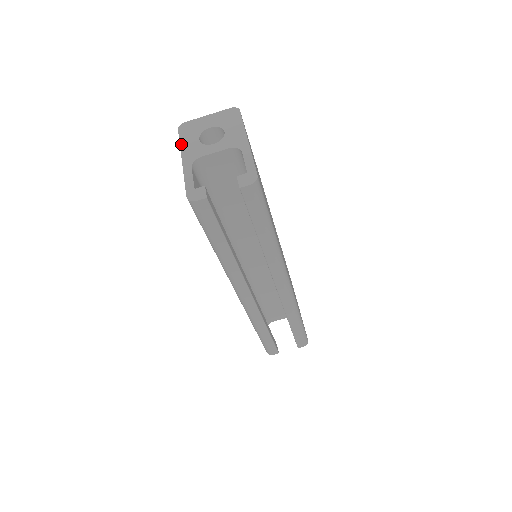
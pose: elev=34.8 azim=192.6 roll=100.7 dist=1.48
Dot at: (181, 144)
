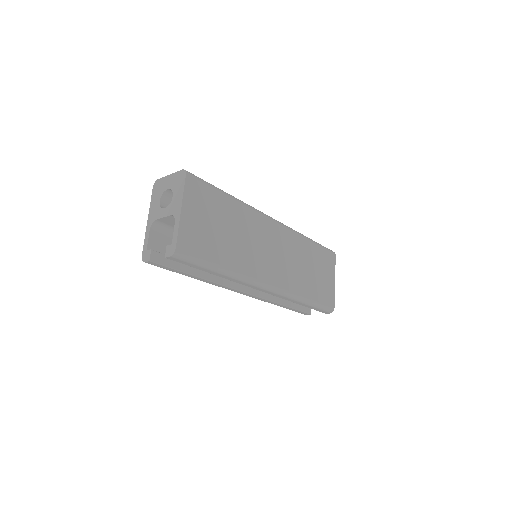
Dot at: (151, 203)
